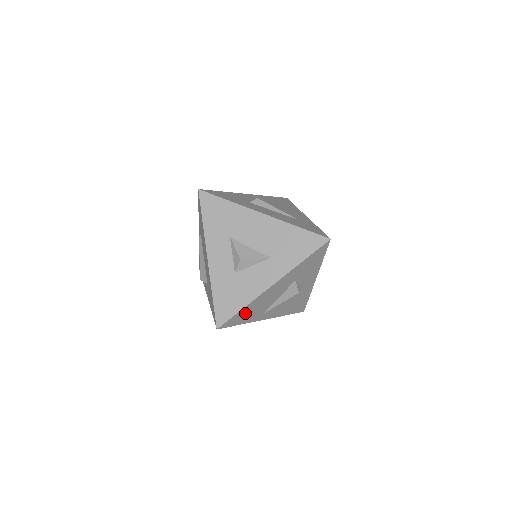
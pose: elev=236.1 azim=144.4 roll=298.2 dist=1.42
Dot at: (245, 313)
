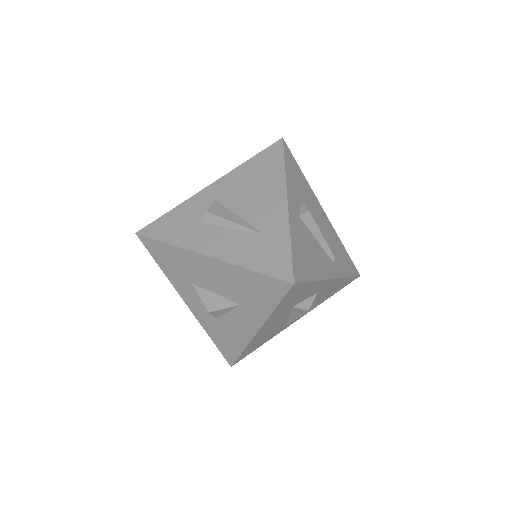
Dot at: (253, 346)
